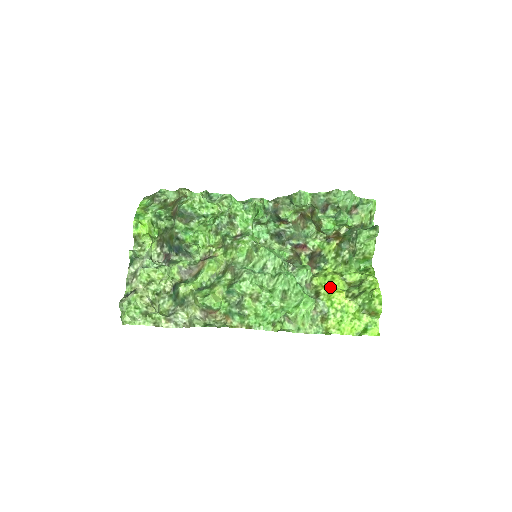
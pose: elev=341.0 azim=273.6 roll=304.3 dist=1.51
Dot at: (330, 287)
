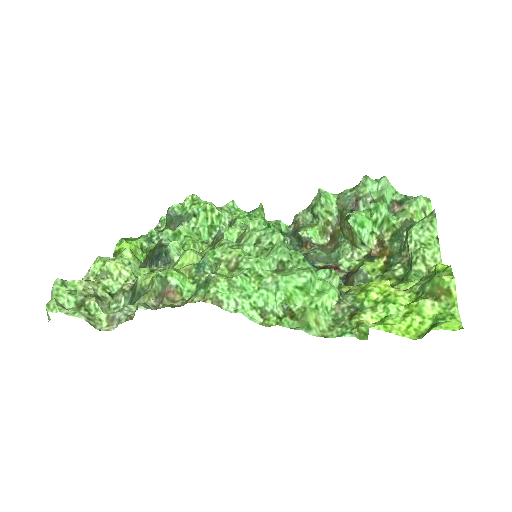
Dot at: (366, 283)
